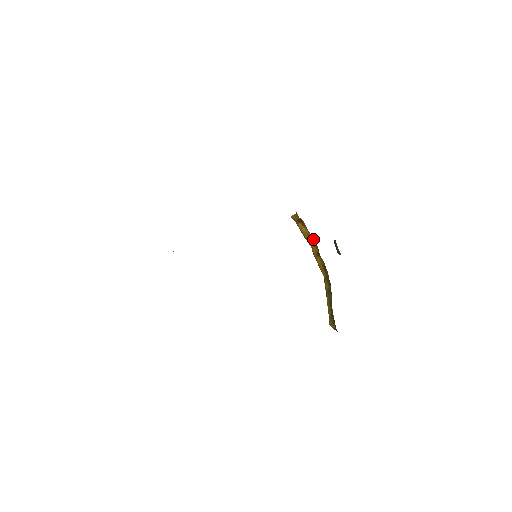
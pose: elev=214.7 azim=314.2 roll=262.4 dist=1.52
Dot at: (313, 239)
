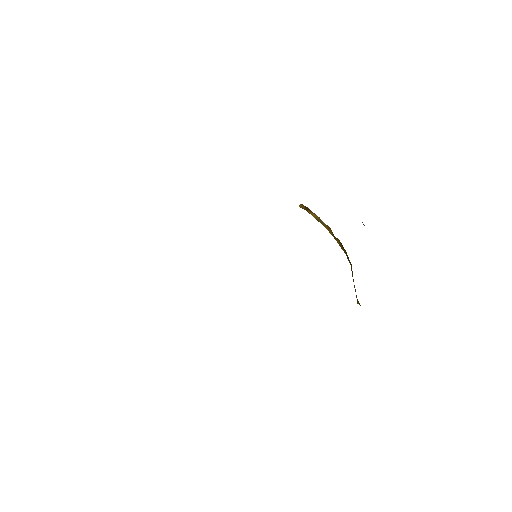
Dot at: (323, 222)
